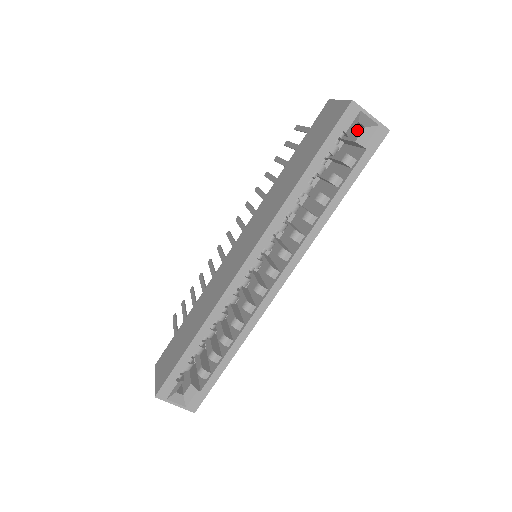
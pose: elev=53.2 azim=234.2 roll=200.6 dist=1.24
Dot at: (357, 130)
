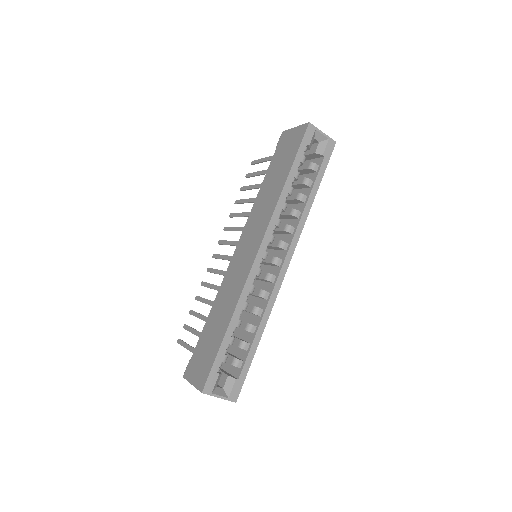
Dot at: (312, 146)
